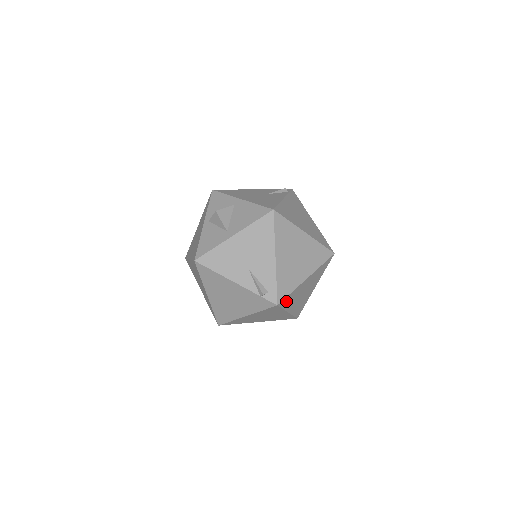
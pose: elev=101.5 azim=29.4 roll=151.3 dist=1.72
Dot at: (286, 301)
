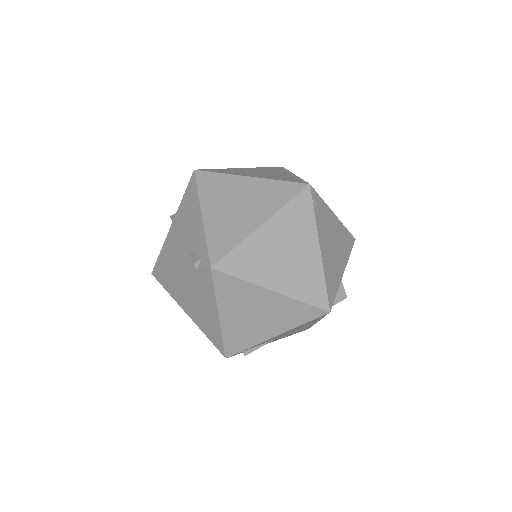
Dot at: (236, 264)
